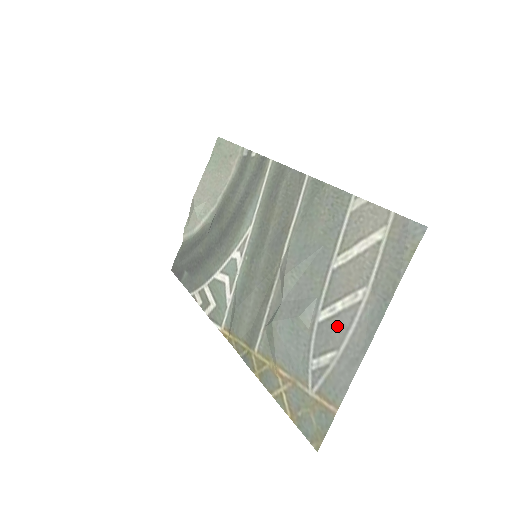
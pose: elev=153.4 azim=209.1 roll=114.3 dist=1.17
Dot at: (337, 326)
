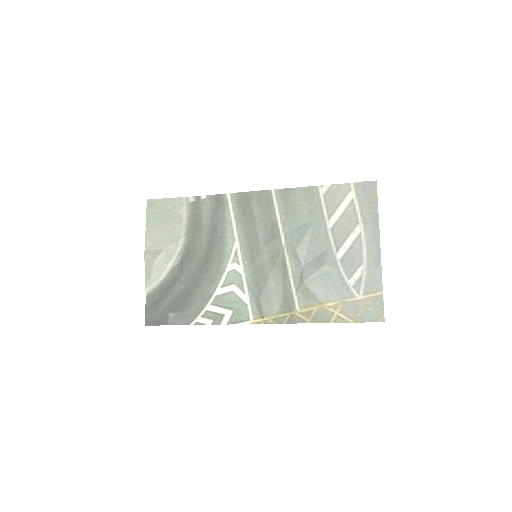
Dot at: (354, 253)
